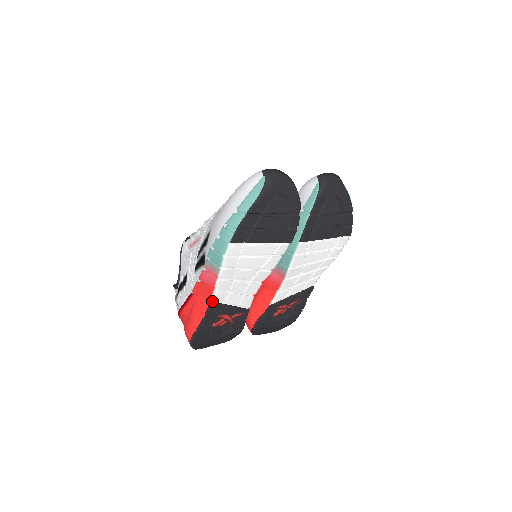
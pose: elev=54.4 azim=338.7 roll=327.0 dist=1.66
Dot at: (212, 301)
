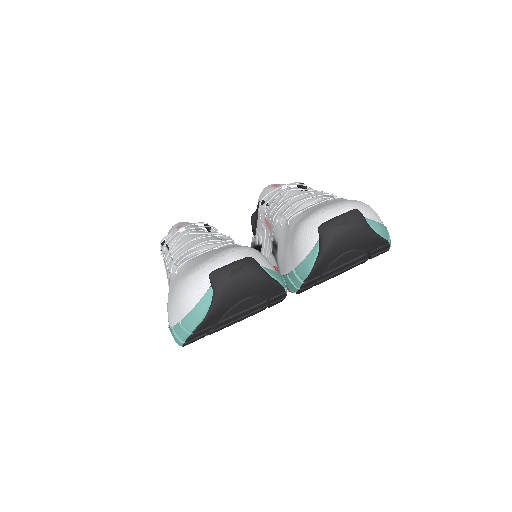
Dot at: occluded
